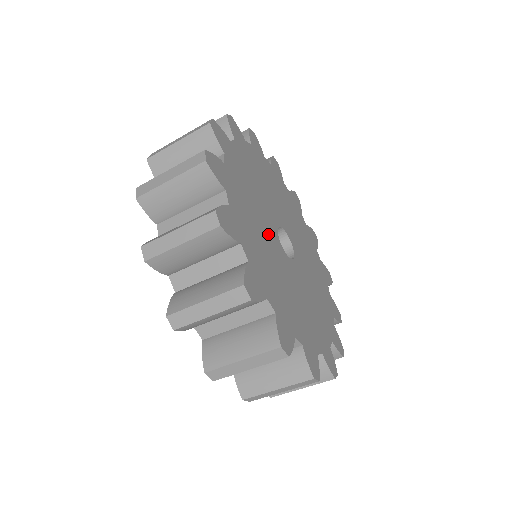
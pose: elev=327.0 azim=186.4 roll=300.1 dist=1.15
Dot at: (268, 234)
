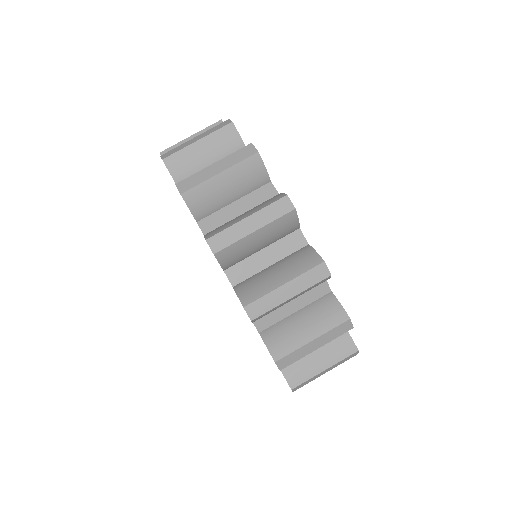
Dot at: occluded
